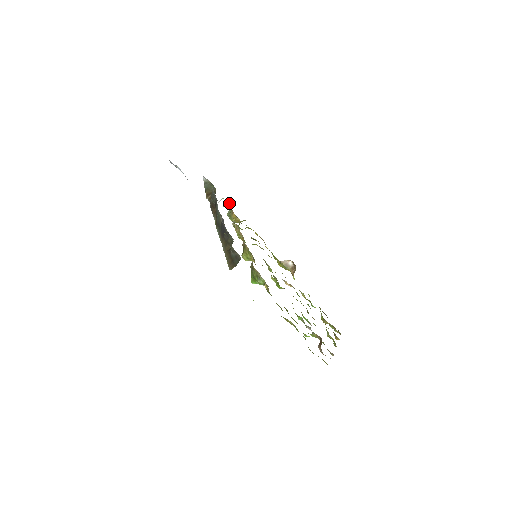
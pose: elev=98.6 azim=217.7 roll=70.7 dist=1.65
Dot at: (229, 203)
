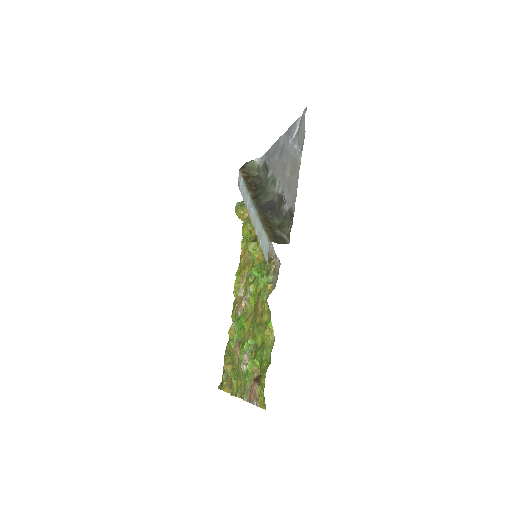
Dot at: occluded
